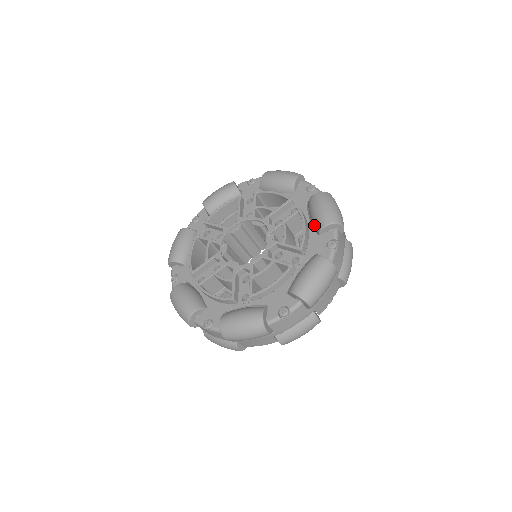
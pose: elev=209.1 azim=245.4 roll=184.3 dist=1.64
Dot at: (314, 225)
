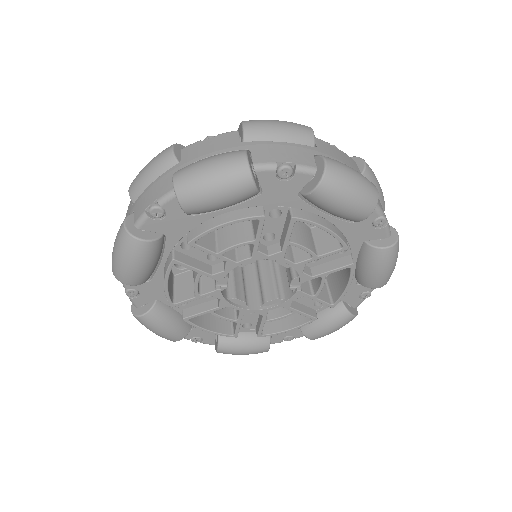
Dot at: (358, 275)
